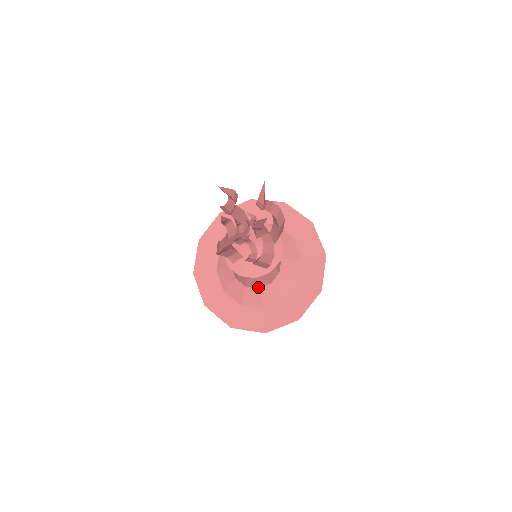
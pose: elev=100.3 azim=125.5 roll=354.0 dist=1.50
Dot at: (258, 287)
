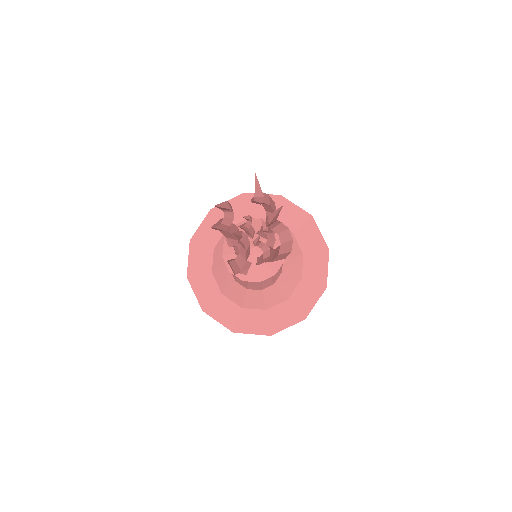
Dot at: (273, 283)
